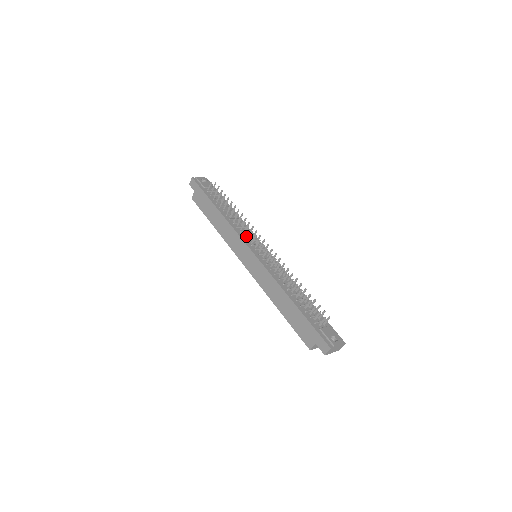
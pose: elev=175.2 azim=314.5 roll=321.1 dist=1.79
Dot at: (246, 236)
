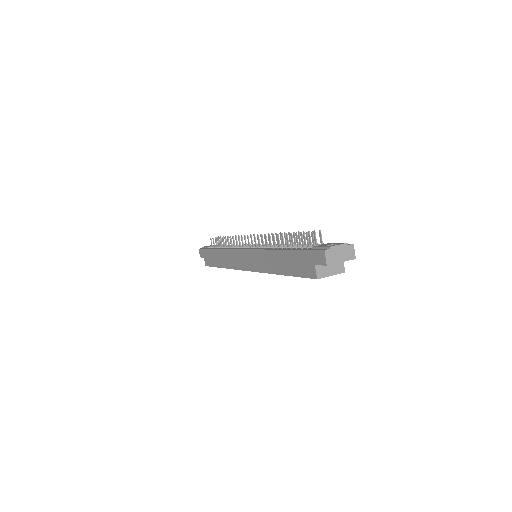
Dot at: occluded
